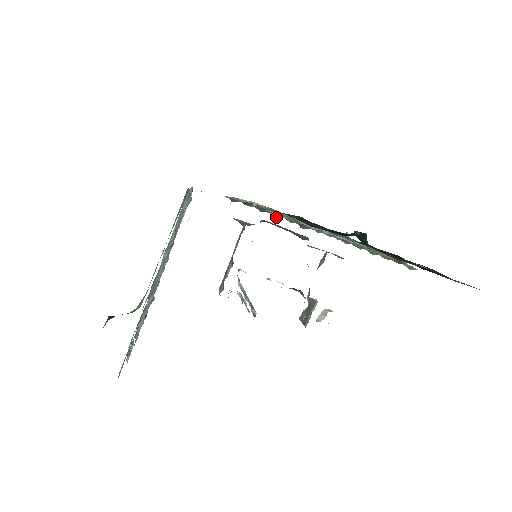
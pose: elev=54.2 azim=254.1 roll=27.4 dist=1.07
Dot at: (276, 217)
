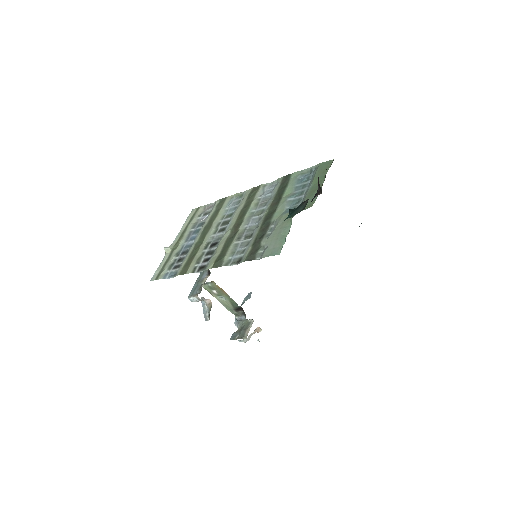
Dot at: occluded
